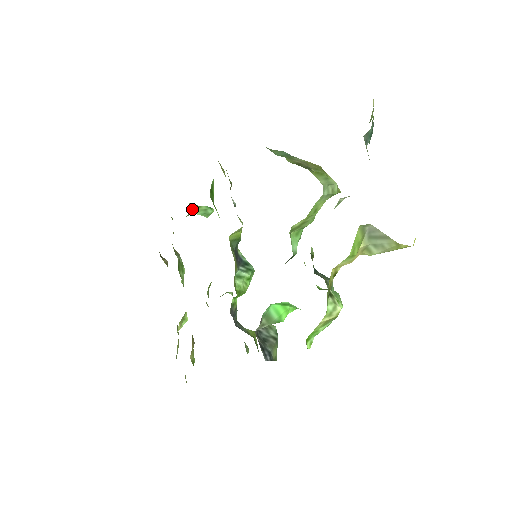
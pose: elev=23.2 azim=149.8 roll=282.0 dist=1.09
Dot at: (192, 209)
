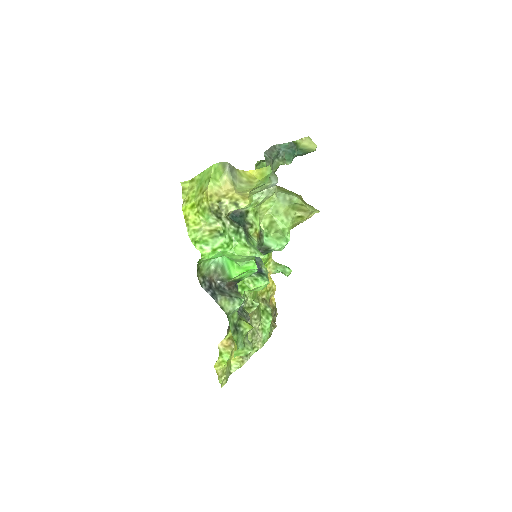
Dot at: (274, 264)
